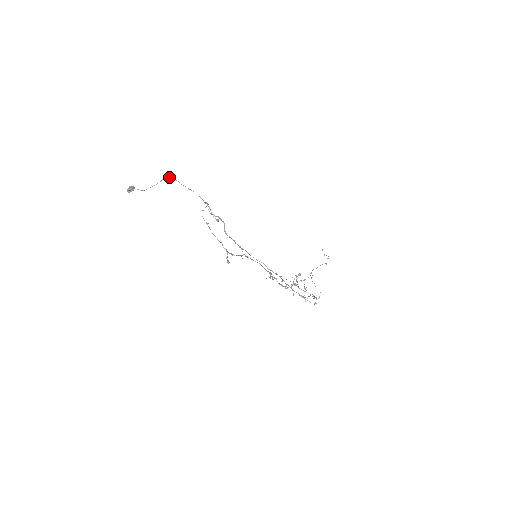
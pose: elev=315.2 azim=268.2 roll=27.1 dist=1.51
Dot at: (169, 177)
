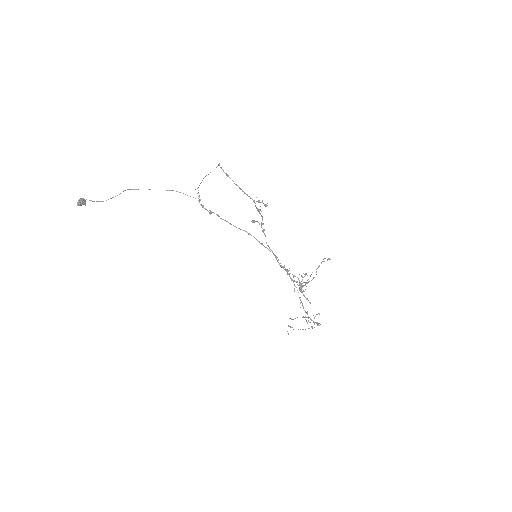
Dot at: (132, 189)
